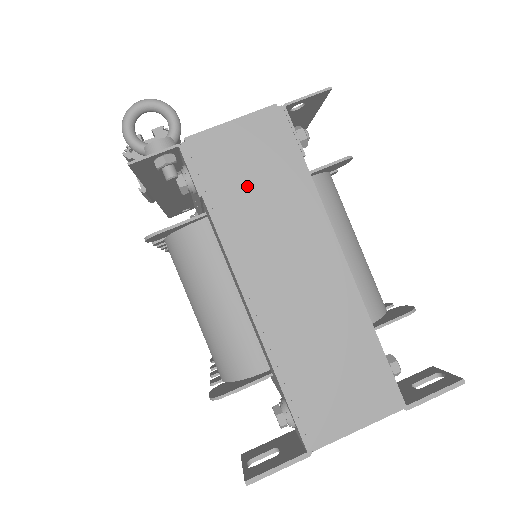
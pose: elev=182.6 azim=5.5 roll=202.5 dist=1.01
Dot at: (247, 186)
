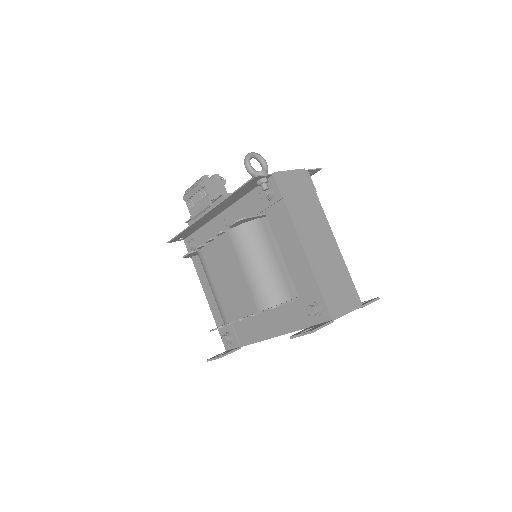
Dot at: (299, 198)
